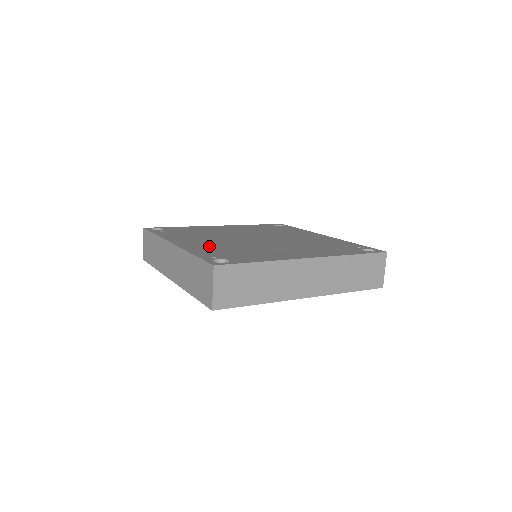
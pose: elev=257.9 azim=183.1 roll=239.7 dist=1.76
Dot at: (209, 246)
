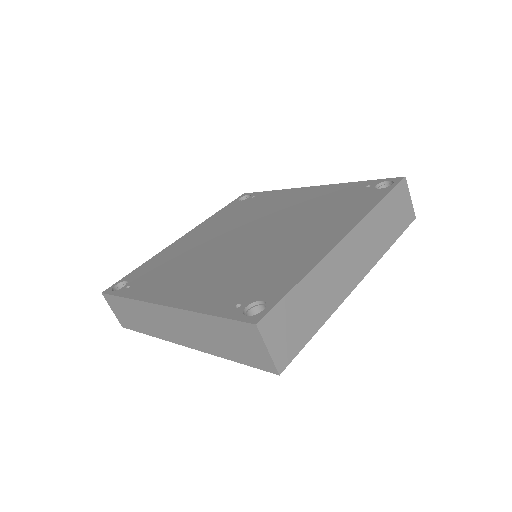
Dot at: (210, 285)
